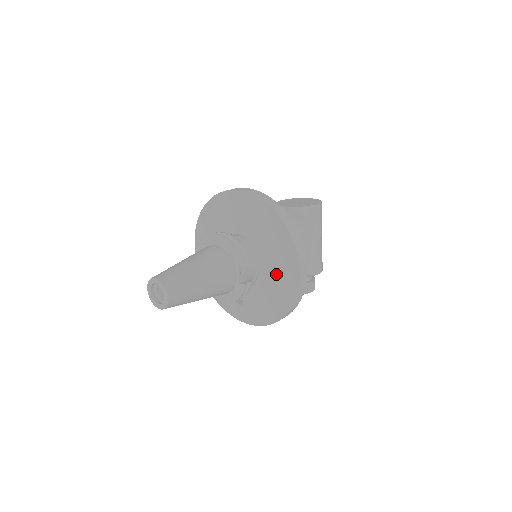
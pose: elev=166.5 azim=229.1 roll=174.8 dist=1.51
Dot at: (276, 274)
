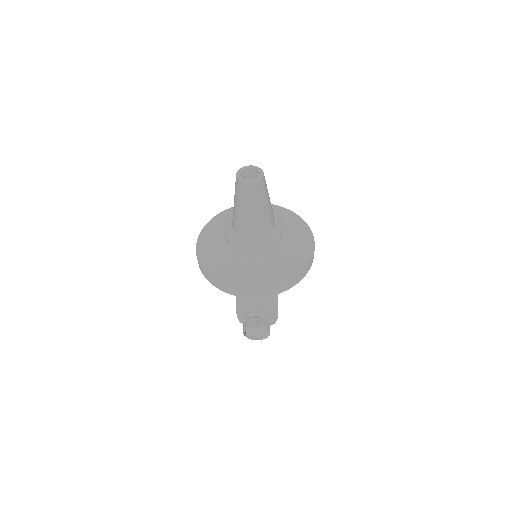
Dot at: (291, 248)
